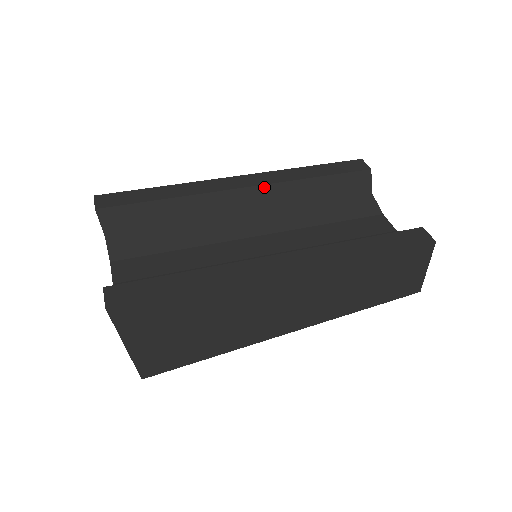
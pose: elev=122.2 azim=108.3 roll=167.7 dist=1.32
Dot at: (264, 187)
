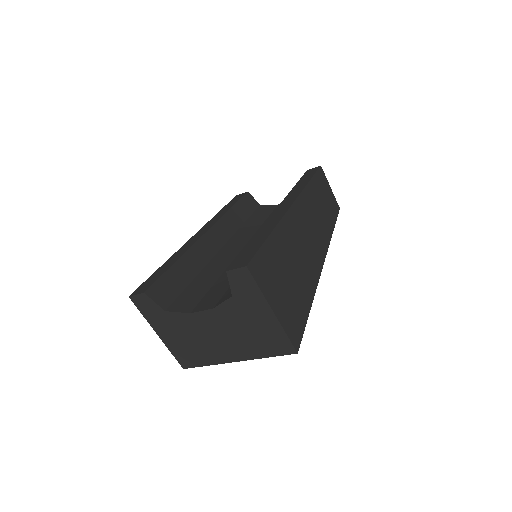
Dot at: (215, 226)
